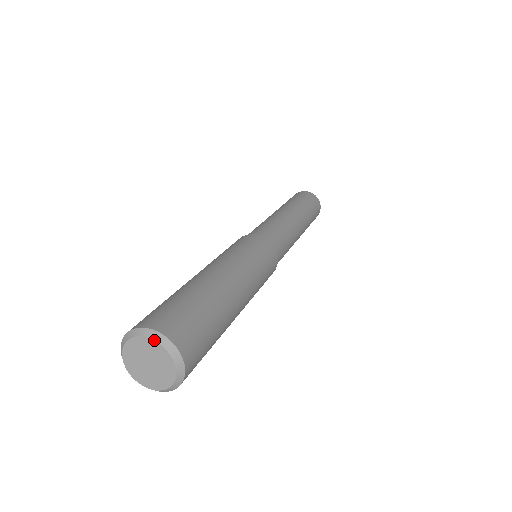
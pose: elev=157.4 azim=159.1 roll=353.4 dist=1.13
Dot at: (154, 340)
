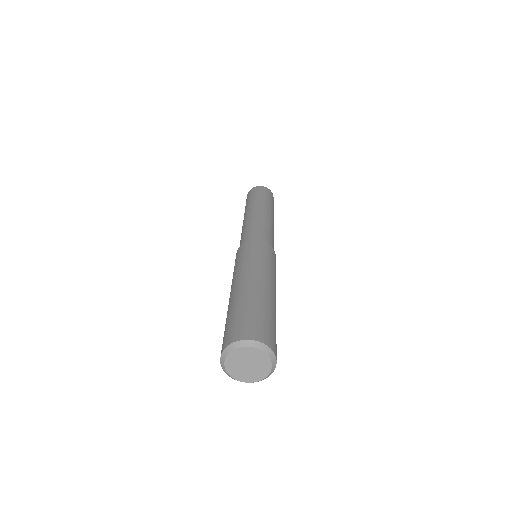
Dot at: (267, 354)
